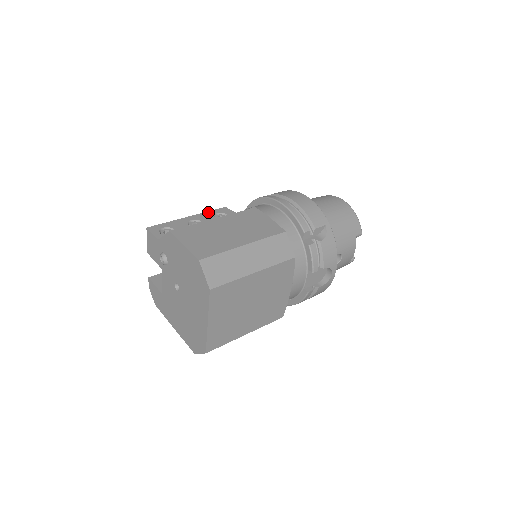
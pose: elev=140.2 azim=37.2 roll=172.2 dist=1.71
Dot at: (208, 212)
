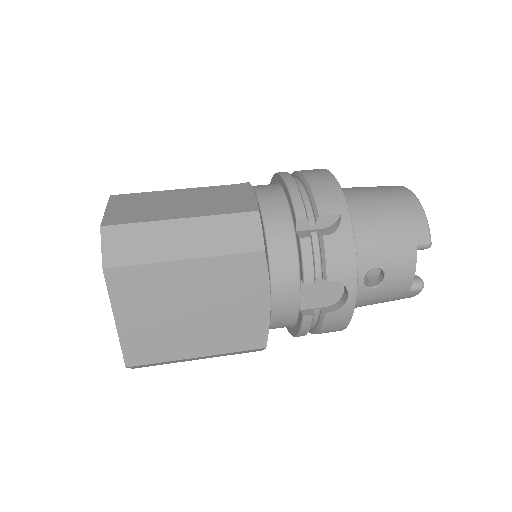
Dot at: occluded
